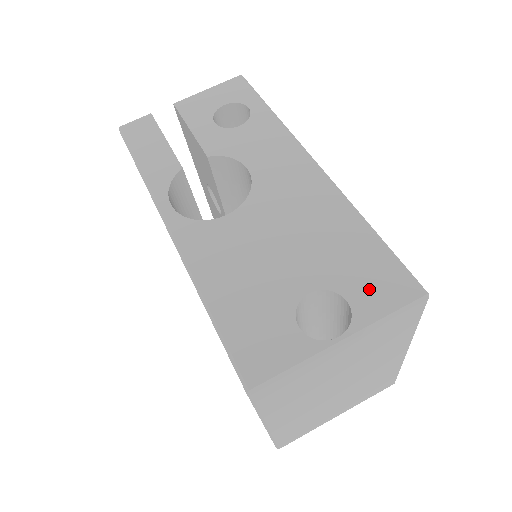
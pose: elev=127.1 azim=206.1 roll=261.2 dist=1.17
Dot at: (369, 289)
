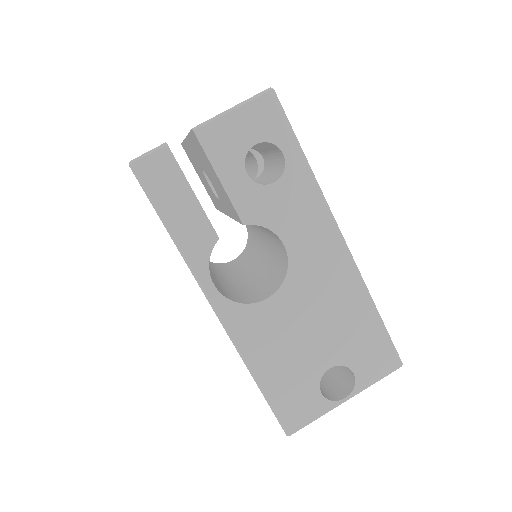
Dot at: (369, 364)
